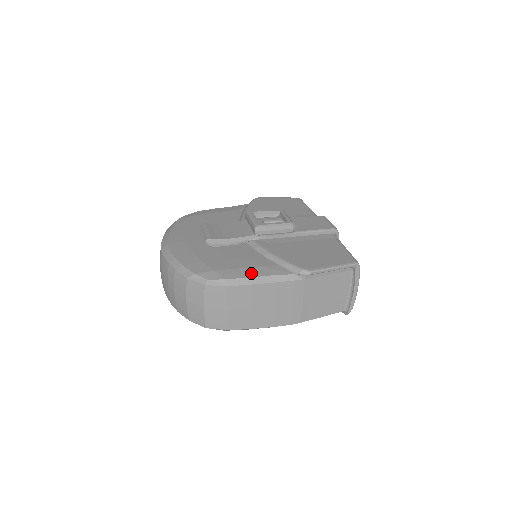
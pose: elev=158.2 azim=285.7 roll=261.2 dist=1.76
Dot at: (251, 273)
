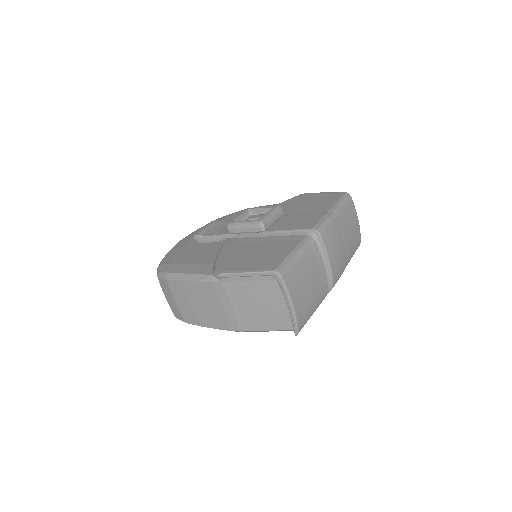
Dot at: (187, 269)
